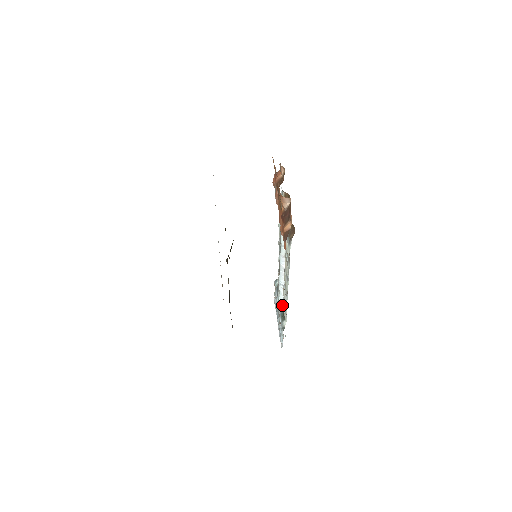
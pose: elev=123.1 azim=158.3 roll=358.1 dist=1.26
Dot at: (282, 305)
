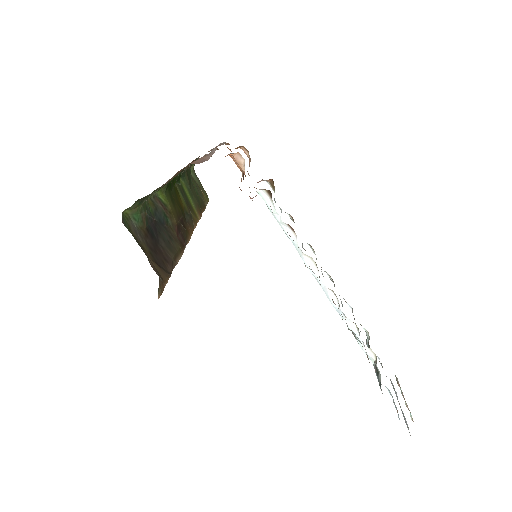
Dot at: (372, 356)
